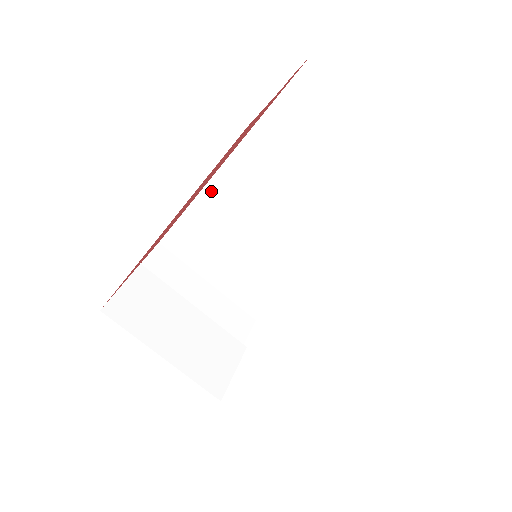
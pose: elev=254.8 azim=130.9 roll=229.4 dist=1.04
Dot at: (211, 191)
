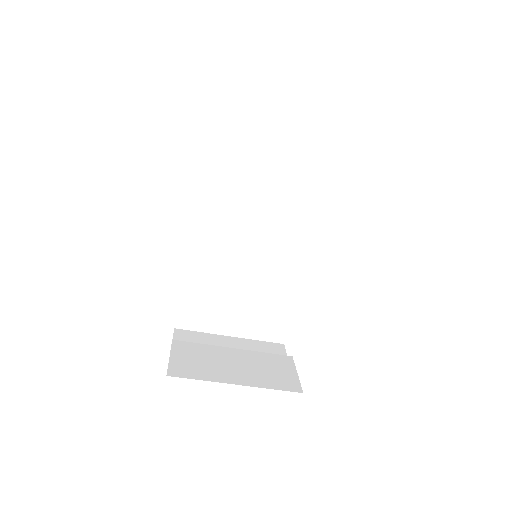
Dot at: (194, 250)
